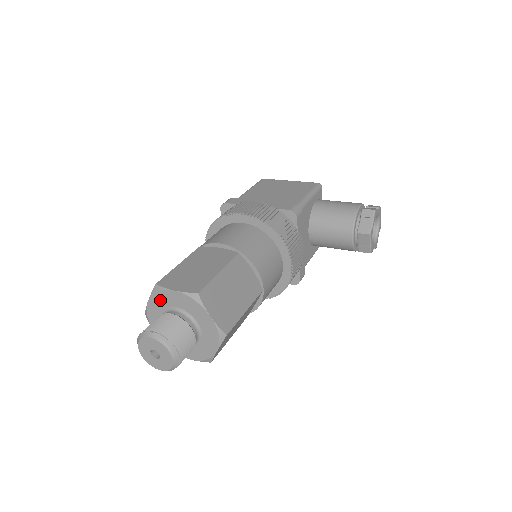
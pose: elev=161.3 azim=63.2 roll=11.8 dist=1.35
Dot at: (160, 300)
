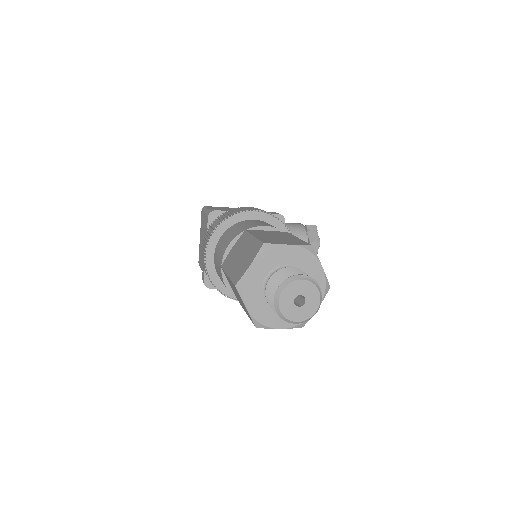
Dot at: (268, 260)
